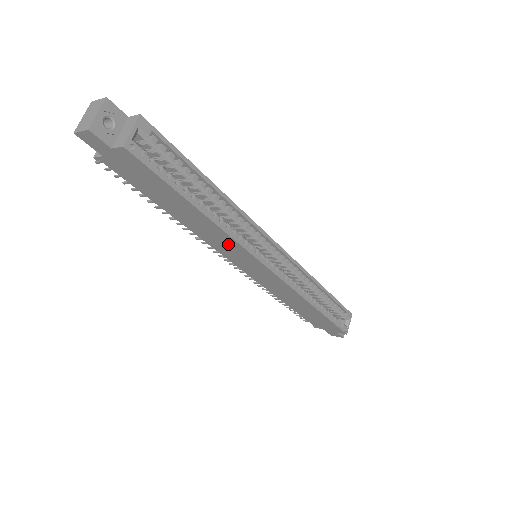
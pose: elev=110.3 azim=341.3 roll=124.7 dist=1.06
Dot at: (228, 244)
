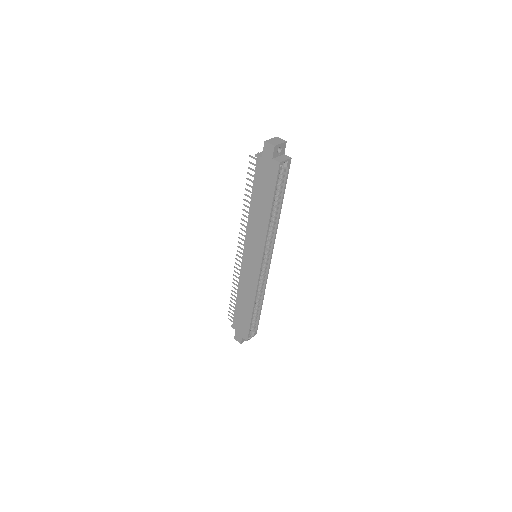
Dot at: (259, 237)
